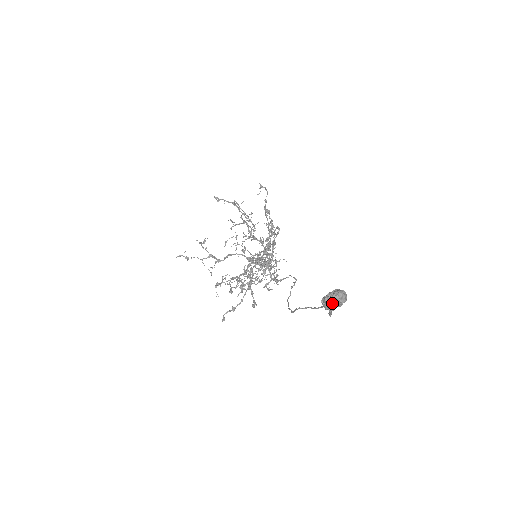
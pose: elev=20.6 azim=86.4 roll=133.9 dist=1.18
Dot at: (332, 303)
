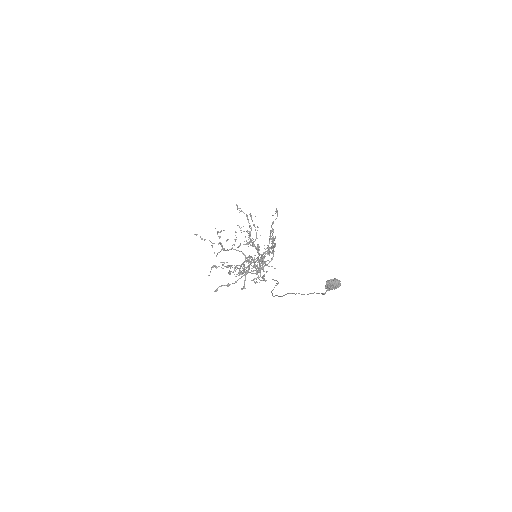
Dot at: (333, 285)
